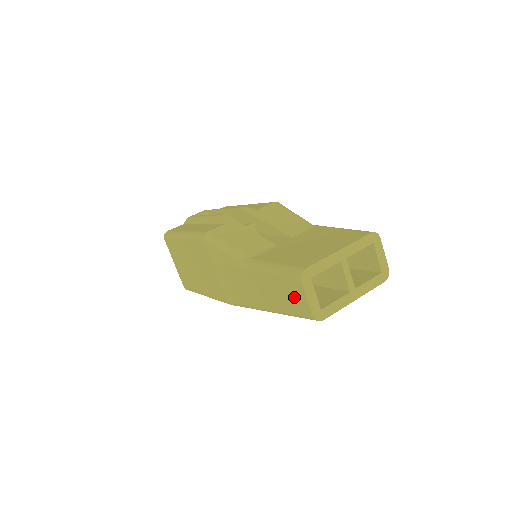
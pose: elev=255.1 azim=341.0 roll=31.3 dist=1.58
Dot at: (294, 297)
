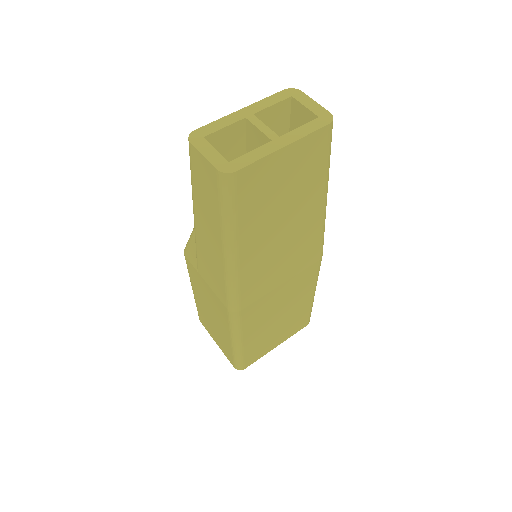
Dot at: (204, 177)
